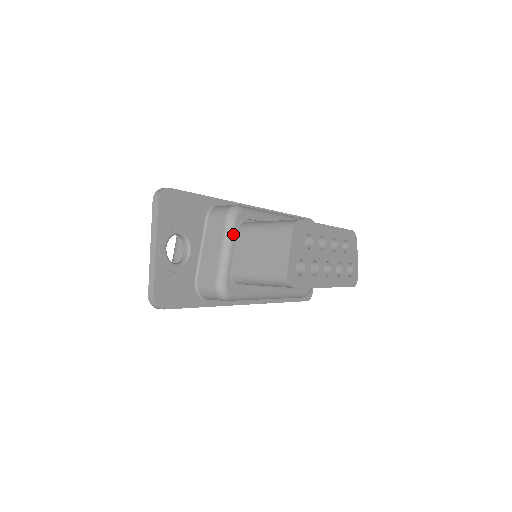
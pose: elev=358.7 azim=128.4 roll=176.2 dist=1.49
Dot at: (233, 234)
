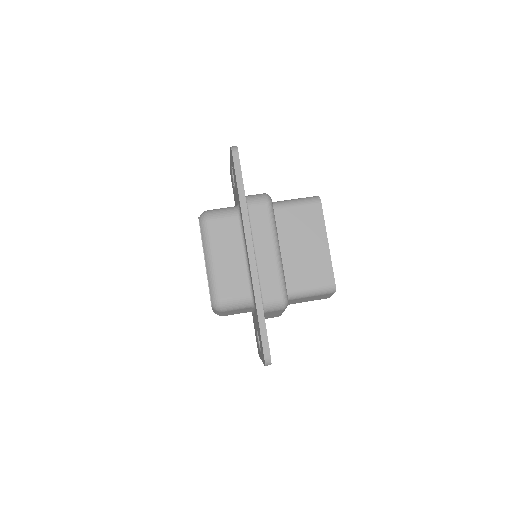
Dot at: occluded
